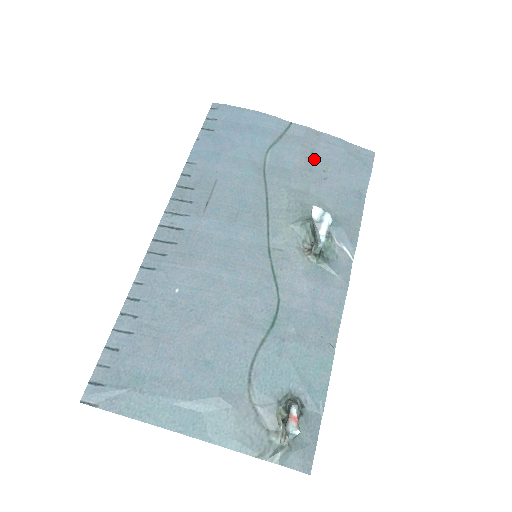
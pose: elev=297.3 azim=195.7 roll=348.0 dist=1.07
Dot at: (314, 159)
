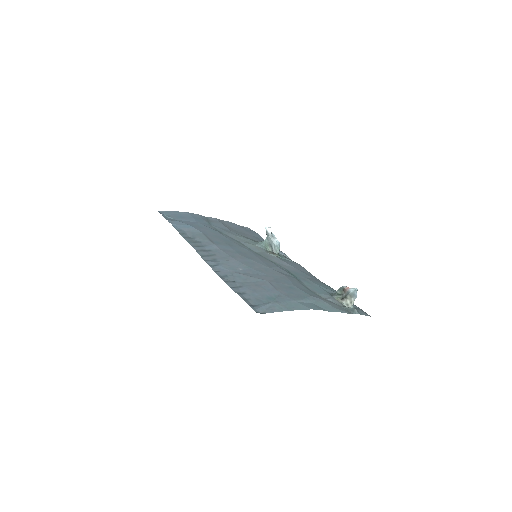
Dot at: (232, 228)
